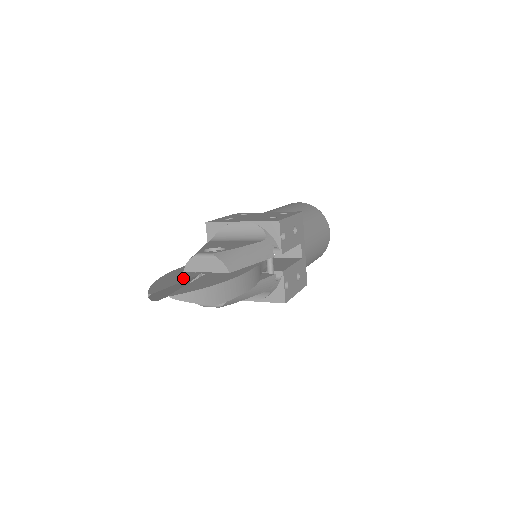
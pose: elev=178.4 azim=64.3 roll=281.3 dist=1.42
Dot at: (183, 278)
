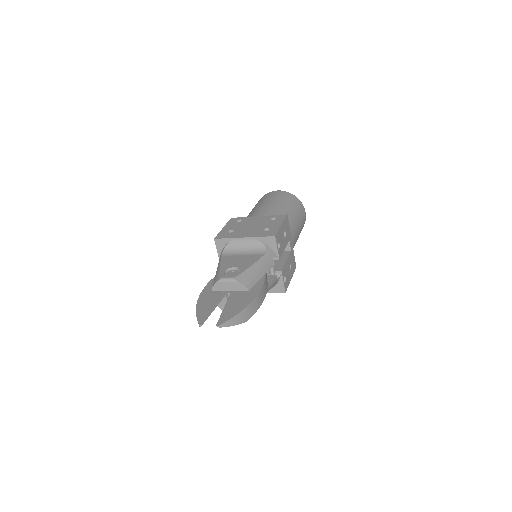
Dot at: (216, 301)
